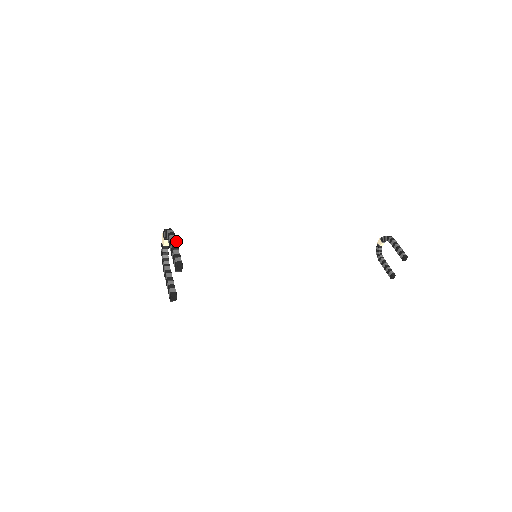
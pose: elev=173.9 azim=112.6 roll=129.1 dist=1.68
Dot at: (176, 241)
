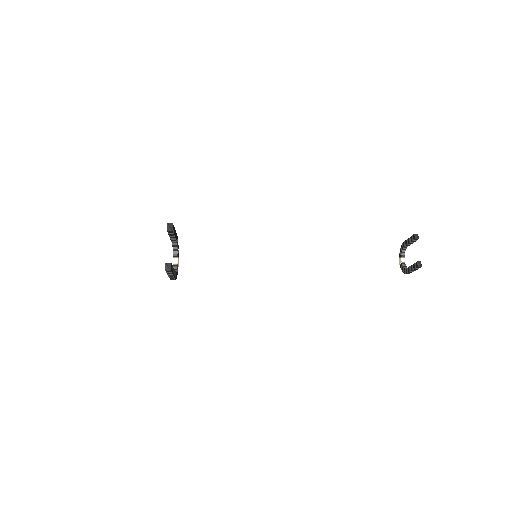
Dot at: (176, 233)
